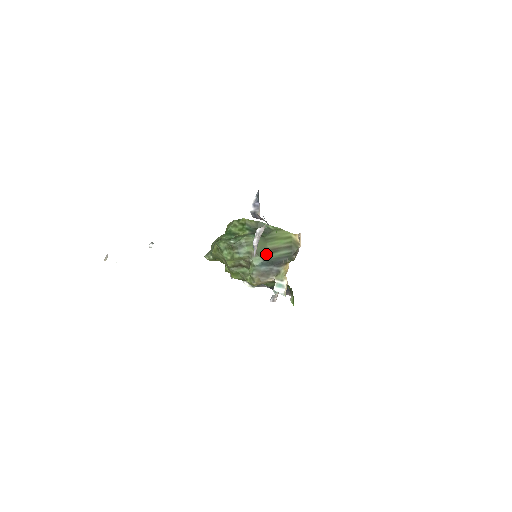
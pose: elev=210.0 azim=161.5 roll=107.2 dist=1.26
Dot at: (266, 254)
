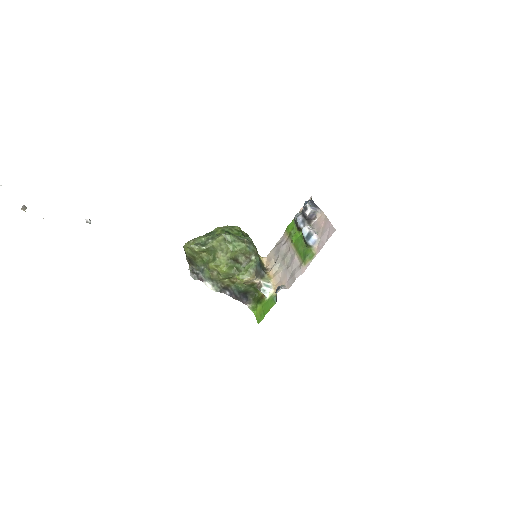
Dot at: occluded
